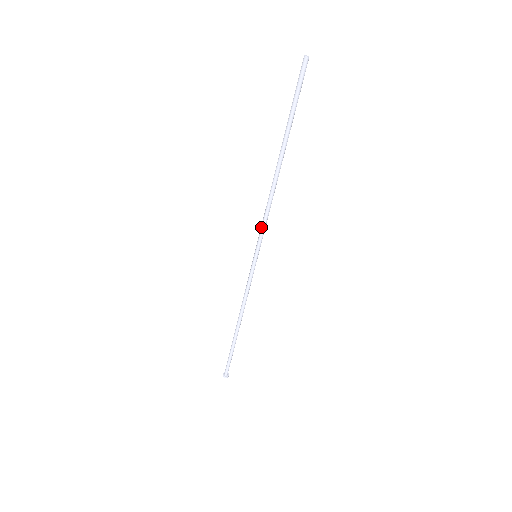
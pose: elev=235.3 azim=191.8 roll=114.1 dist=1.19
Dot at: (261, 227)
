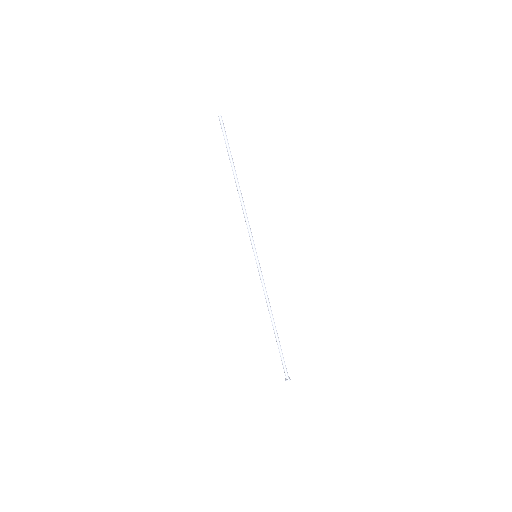
Dot at: (248, 232)
